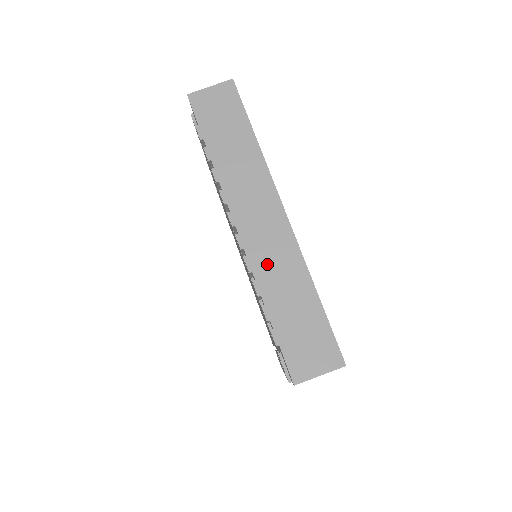
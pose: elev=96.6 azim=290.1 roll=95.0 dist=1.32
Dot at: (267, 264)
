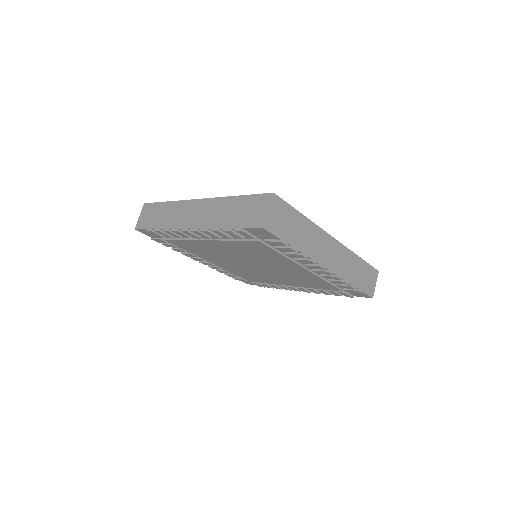
Dot at: (210, 219)
